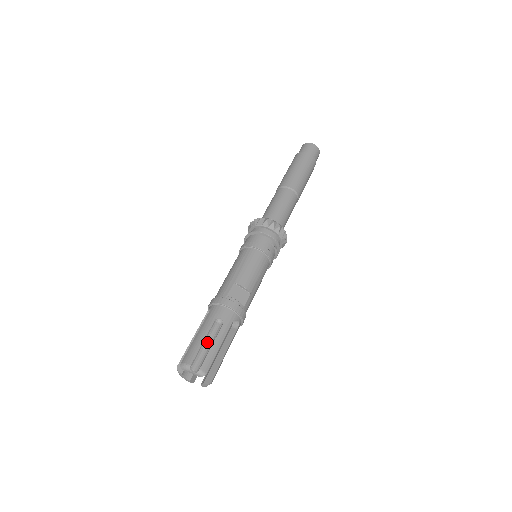
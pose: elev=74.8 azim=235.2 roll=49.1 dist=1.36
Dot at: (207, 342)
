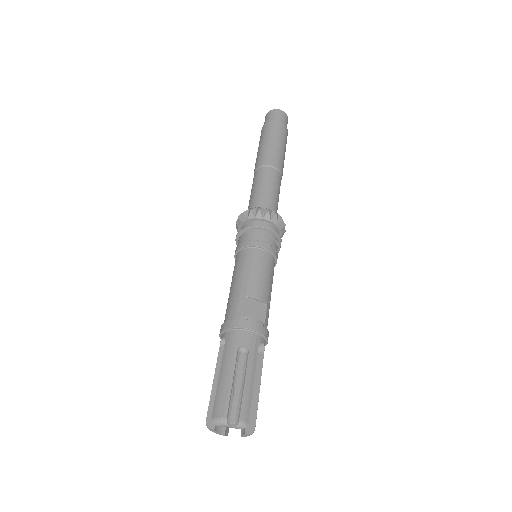
Dot at: (236, 381)
